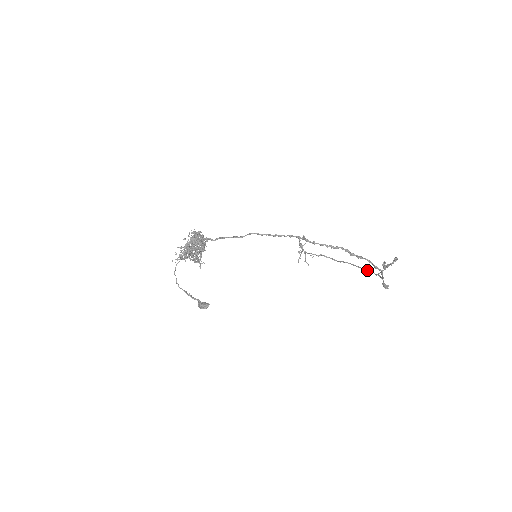
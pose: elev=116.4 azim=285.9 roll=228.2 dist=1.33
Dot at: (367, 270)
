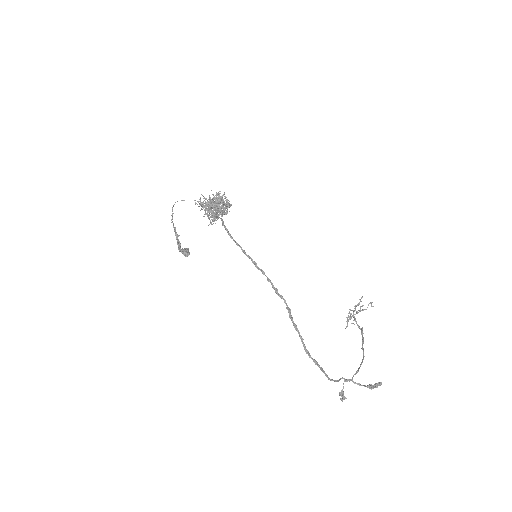
Dot at: (357, 371)
